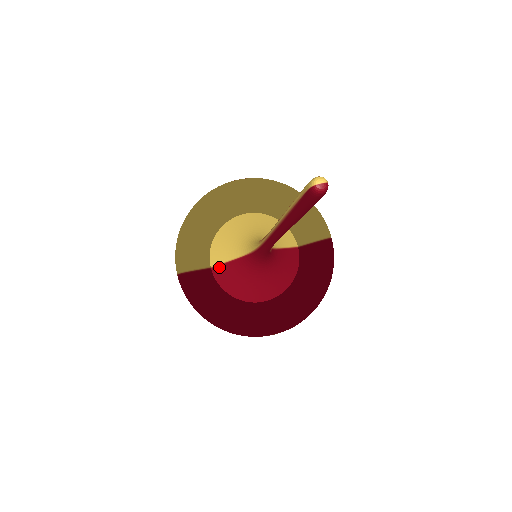
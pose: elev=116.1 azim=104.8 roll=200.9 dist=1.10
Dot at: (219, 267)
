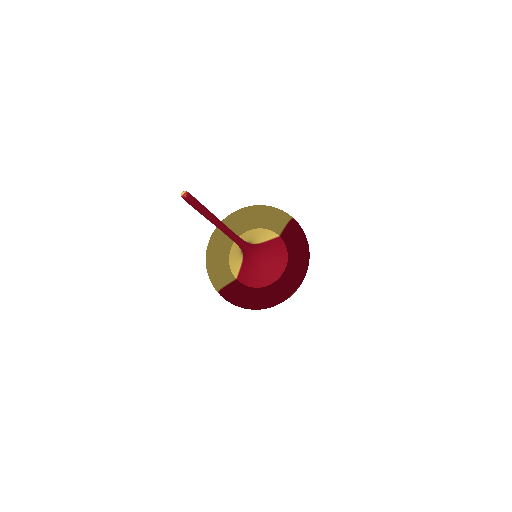
Dot at: (239, 275)
